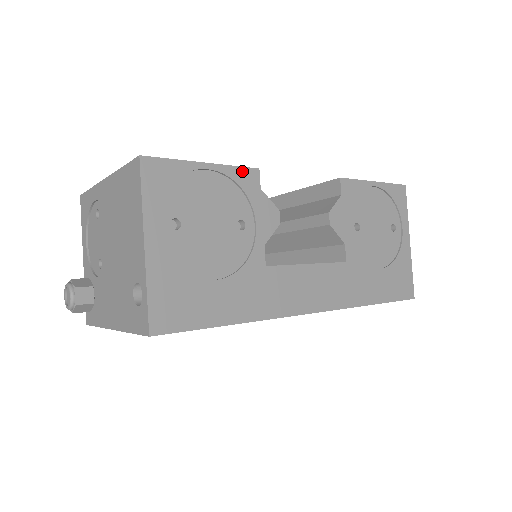
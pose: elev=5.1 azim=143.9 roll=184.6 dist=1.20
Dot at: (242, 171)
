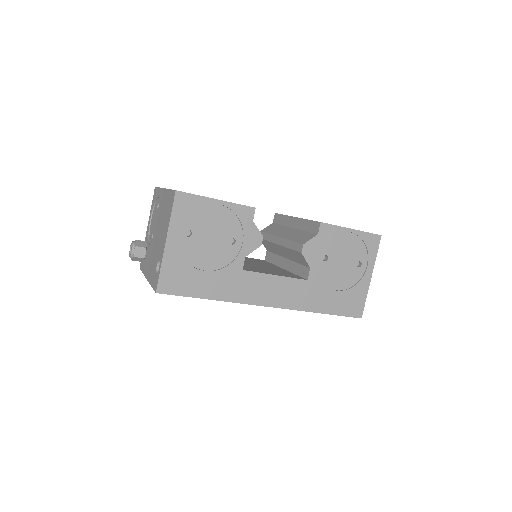
Dot at: (242, 208)
